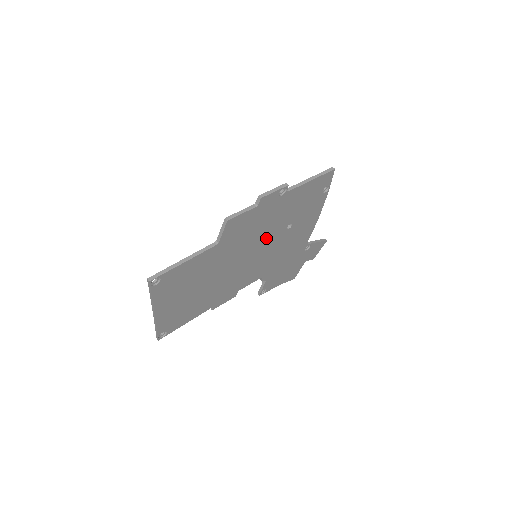
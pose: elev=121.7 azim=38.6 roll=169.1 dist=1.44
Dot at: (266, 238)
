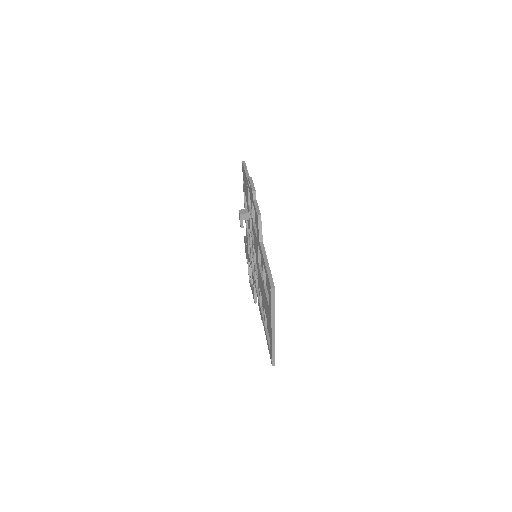
Dot at: occluded
